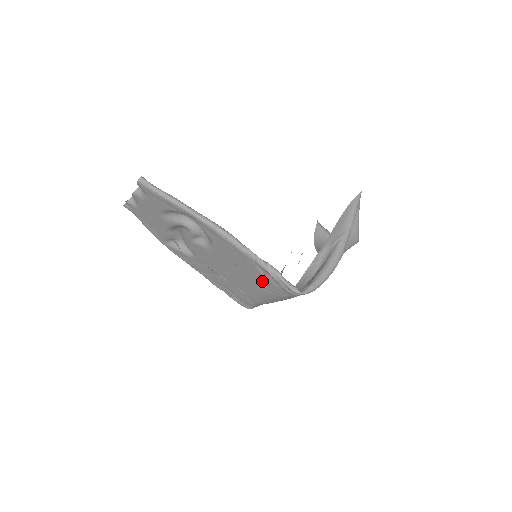
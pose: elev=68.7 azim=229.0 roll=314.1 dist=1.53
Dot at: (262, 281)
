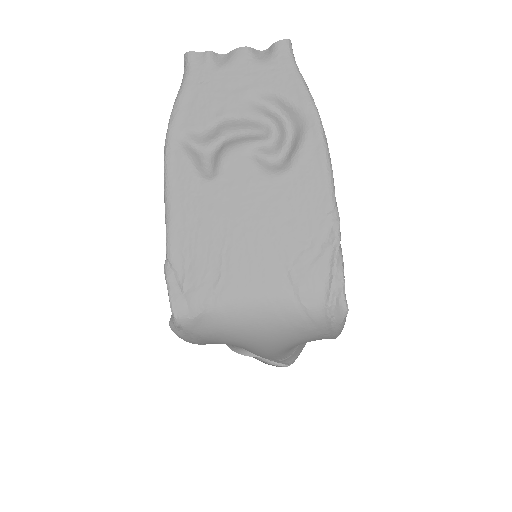
Dot at: (301, 263)
